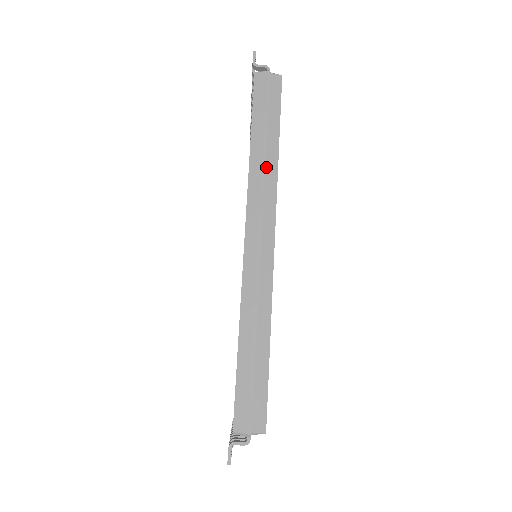
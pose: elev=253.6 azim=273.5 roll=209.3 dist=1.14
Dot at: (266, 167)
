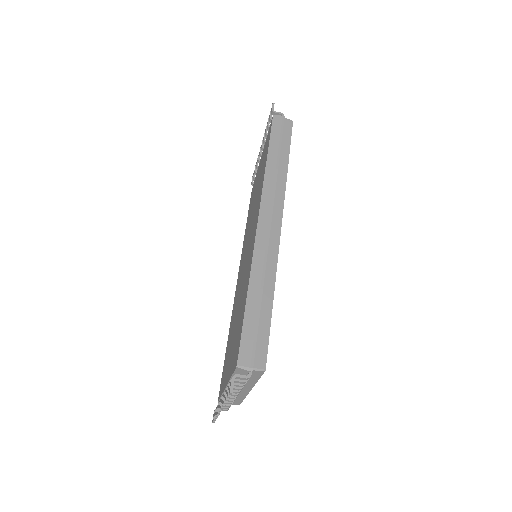
Dot at: (278, 175)
